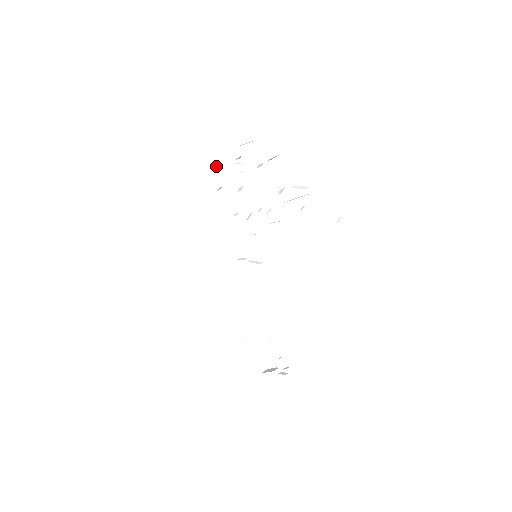
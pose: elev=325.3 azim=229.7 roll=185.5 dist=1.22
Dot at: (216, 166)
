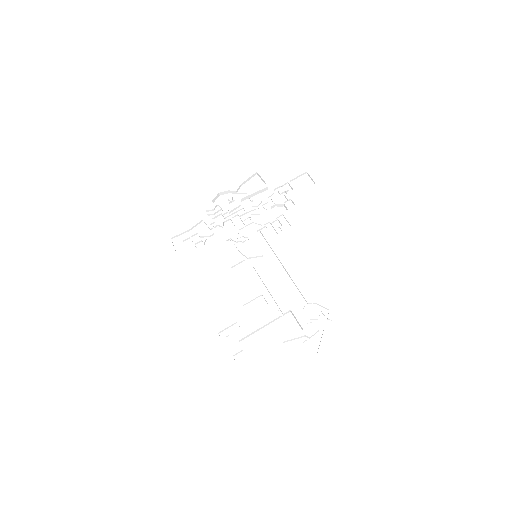
Dot at: (195, 232)
